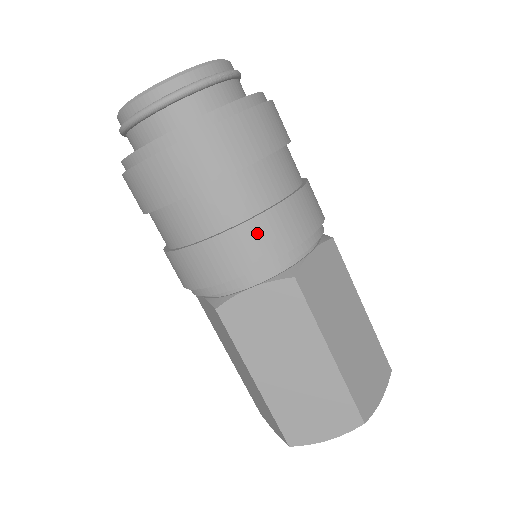
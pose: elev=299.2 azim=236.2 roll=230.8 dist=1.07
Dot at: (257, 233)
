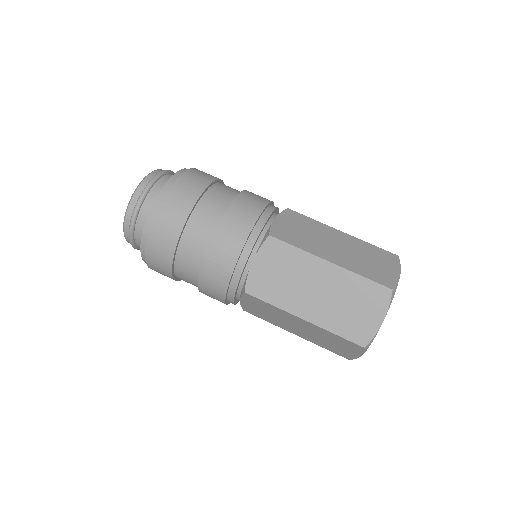
Dot at: (228, 228)
